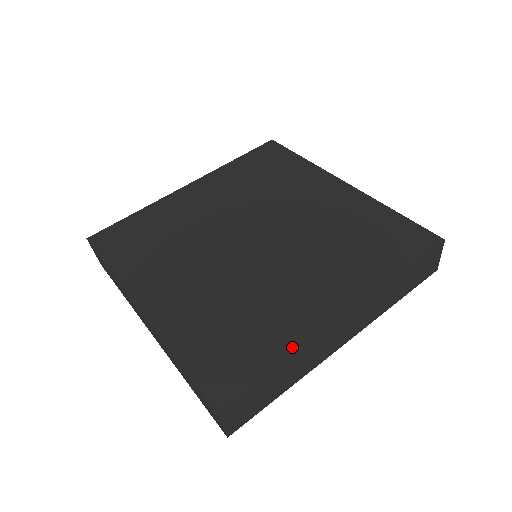
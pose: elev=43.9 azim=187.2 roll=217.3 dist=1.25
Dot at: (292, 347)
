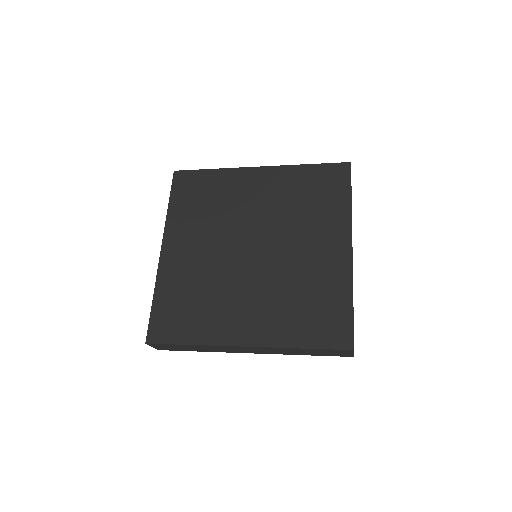
Dot at: (347, 287)
